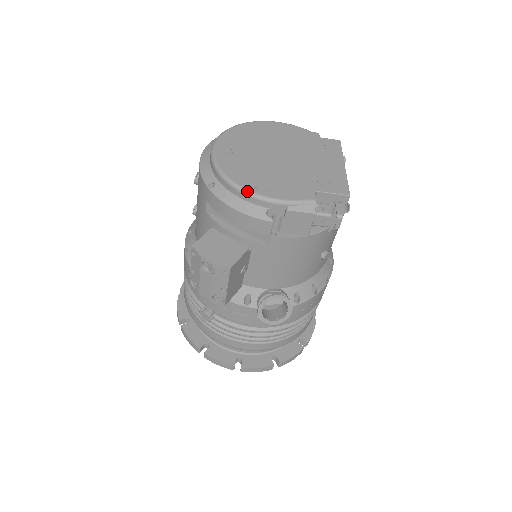
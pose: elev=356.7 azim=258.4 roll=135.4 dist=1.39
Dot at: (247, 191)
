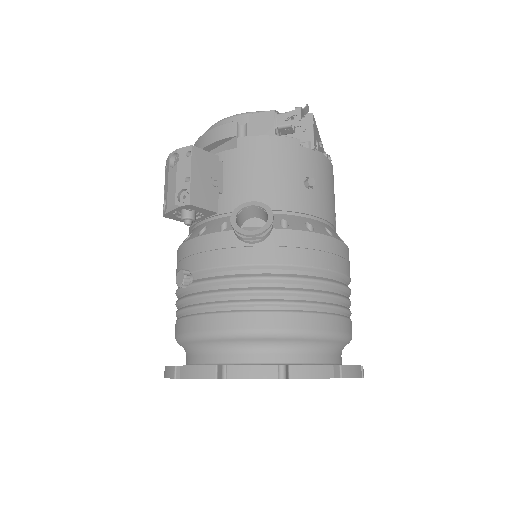
Dot at: (218, 121)
